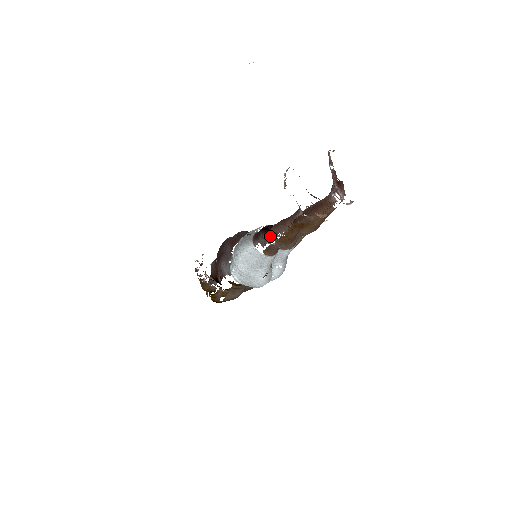
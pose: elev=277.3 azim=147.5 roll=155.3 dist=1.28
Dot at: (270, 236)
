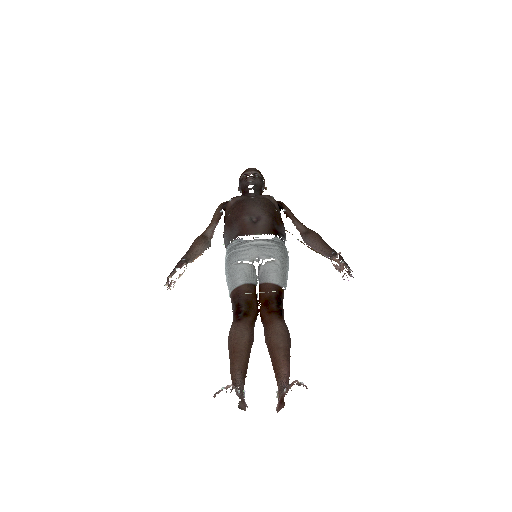
Dot at: (229, 331)
